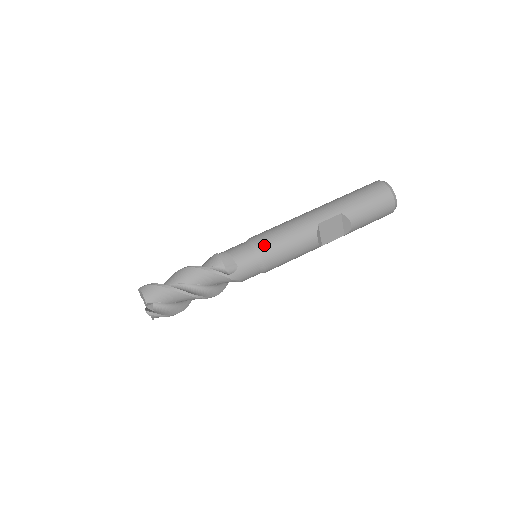
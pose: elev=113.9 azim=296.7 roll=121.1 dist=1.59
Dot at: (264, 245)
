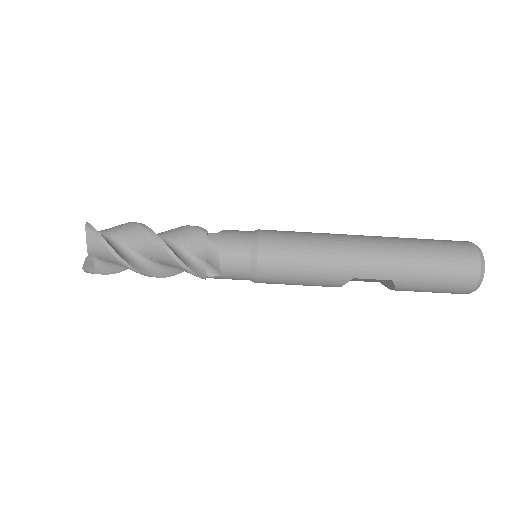
Dot at: (268, 270)
